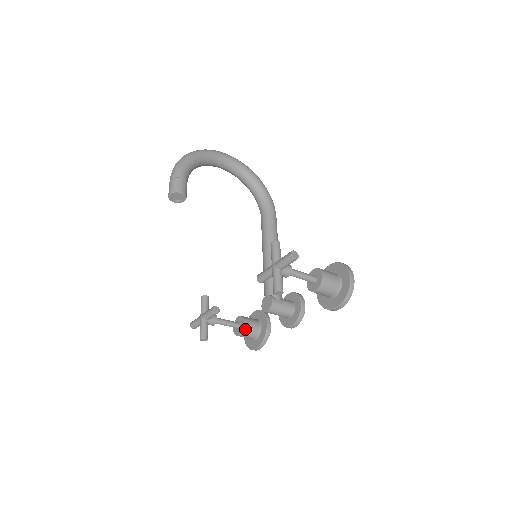
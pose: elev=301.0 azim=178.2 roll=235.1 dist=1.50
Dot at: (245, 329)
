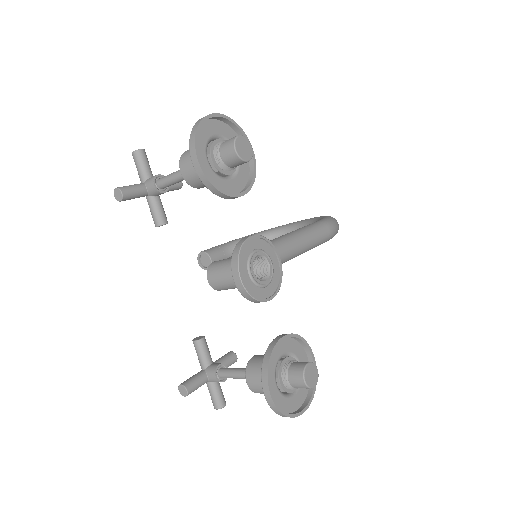
Dot at: (250, 365)
